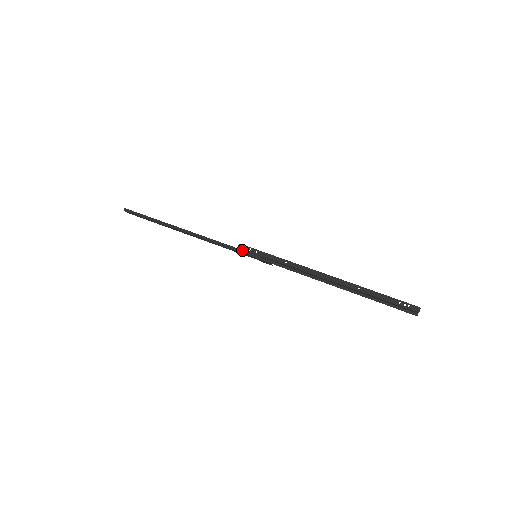
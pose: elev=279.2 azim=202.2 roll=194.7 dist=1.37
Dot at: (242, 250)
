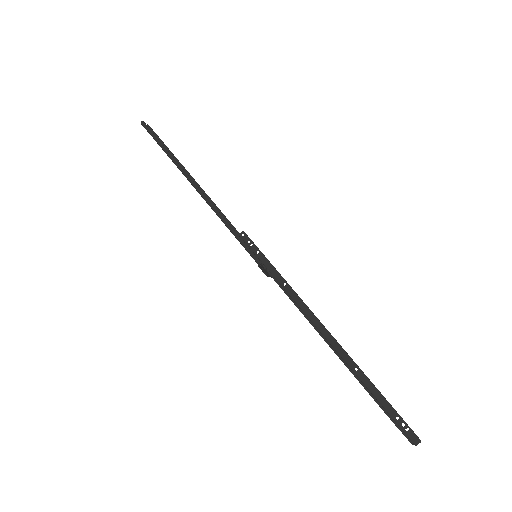
Dot at: (242, 241)
